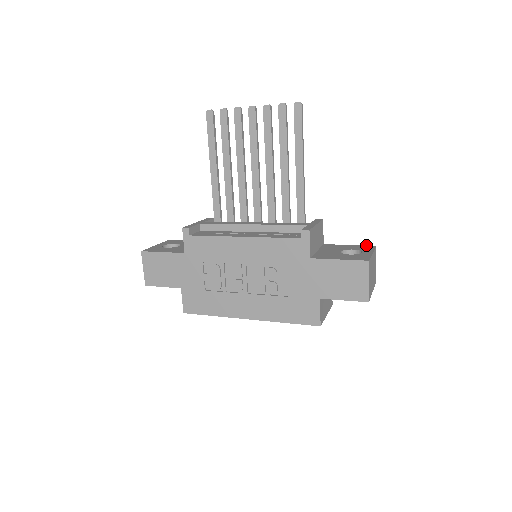
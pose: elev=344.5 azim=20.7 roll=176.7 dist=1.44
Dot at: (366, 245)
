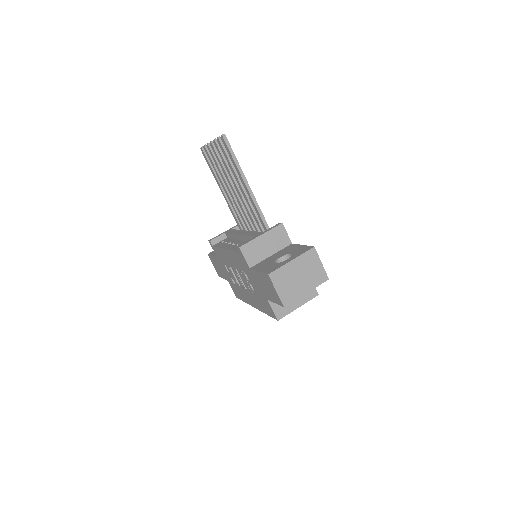
Dot at: (309, 246)
